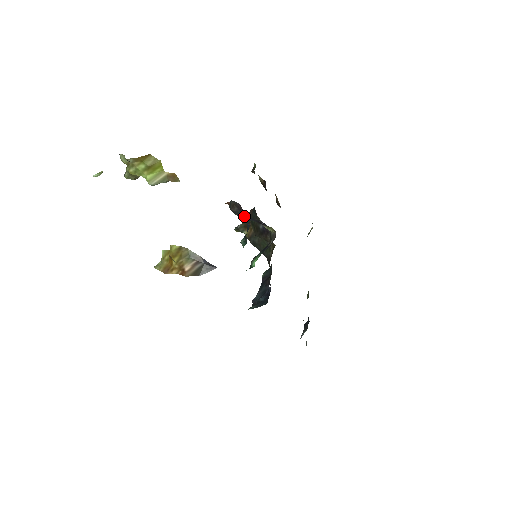
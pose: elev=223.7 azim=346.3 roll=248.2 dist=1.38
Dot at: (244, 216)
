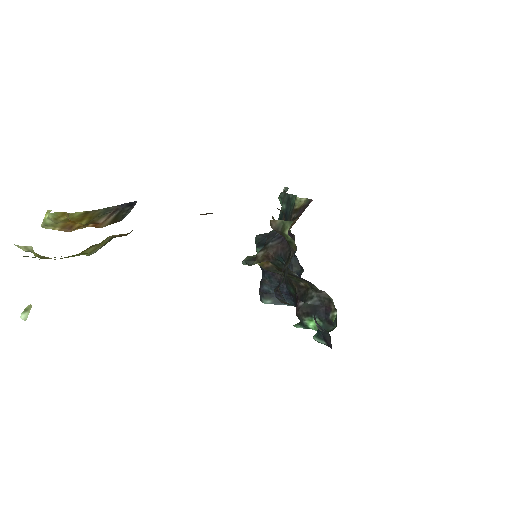
Dot at: occluded
